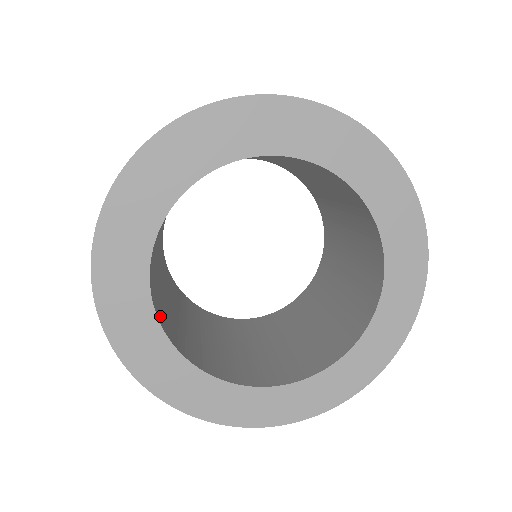
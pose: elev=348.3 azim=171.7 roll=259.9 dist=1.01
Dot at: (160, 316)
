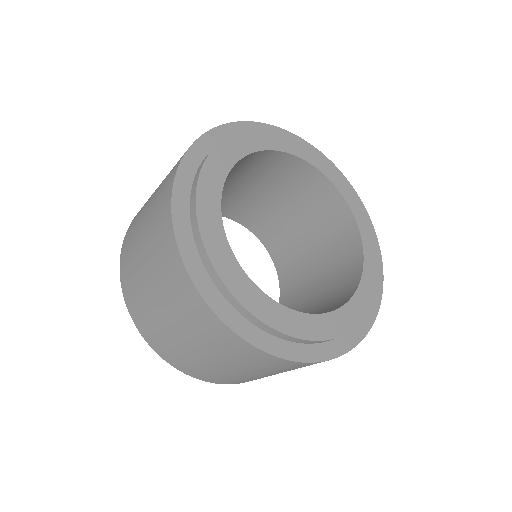
Dot at: occluded
